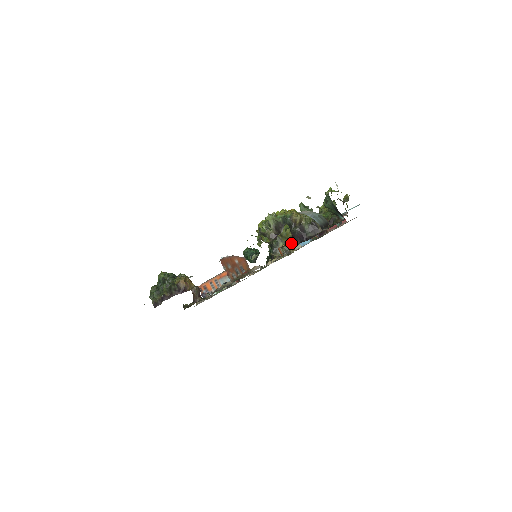
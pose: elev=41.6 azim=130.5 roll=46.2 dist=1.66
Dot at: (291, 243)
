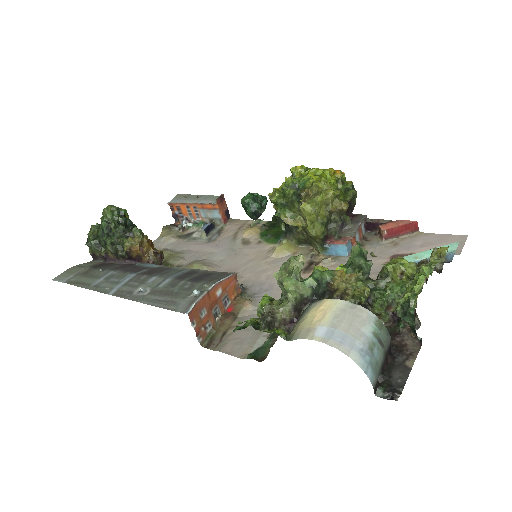
Dot at: (318, 244)
